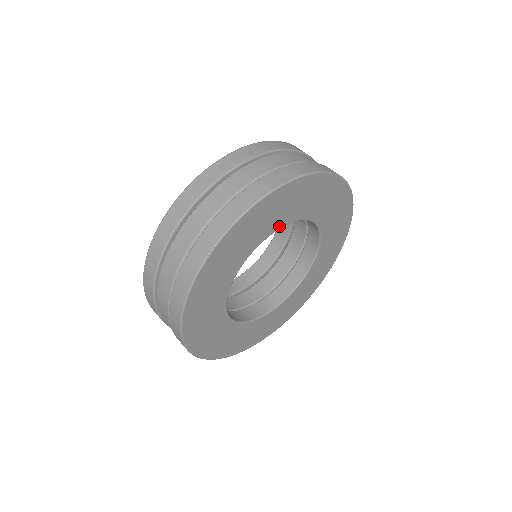
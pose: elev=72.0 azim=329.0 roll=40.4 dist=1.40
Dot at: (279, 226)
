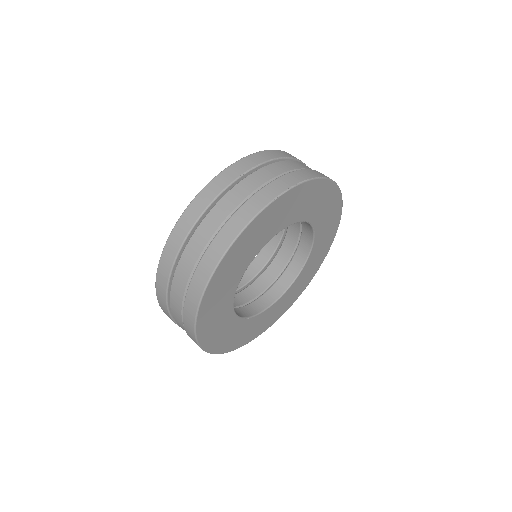
Dot at: (308, 219)
